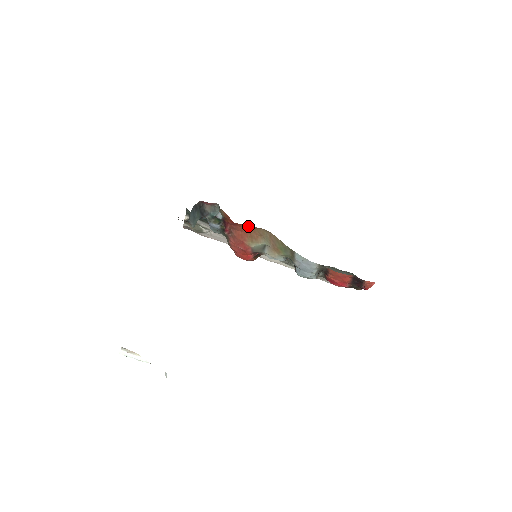
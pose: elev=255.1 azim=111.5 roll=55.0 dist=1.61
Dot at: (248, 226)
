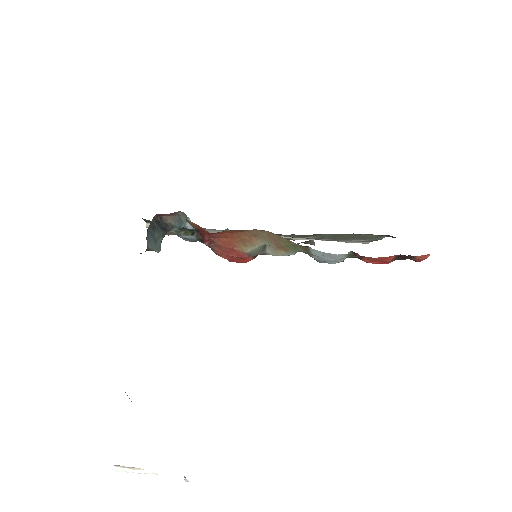
Dot at: (233, 231)
